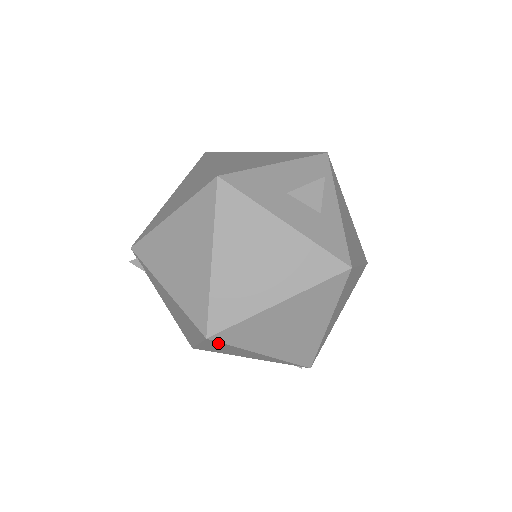
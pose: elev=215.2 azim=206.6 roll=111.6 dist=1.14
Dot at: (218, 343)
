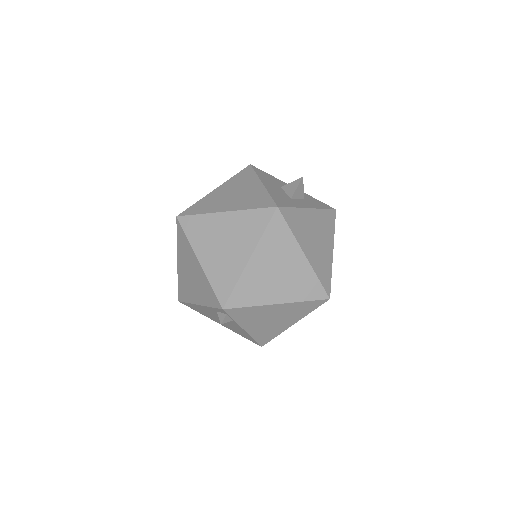
Dot at: (181, 233)
